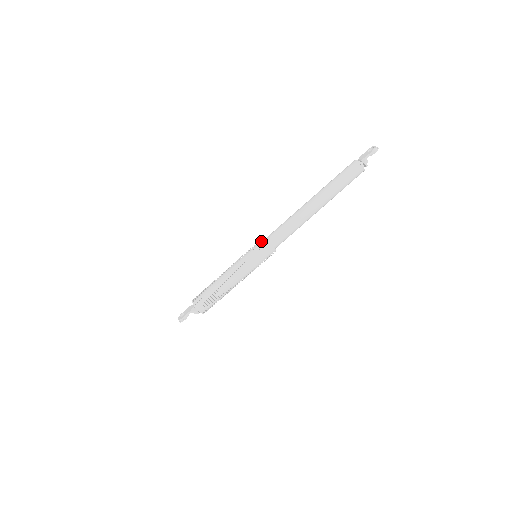
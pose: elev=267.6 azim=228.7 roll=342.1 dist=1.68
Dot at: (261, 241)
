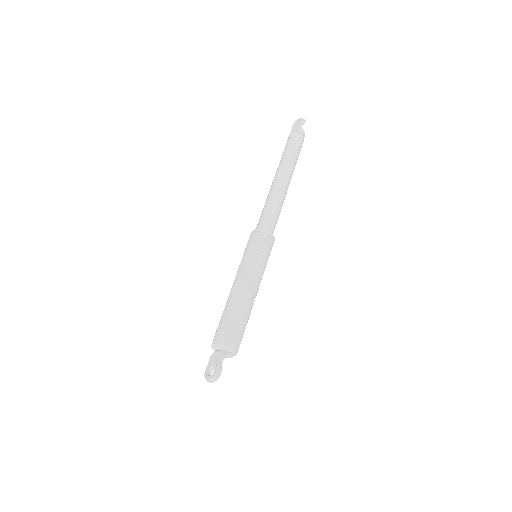
Dot at: (255, 235)
